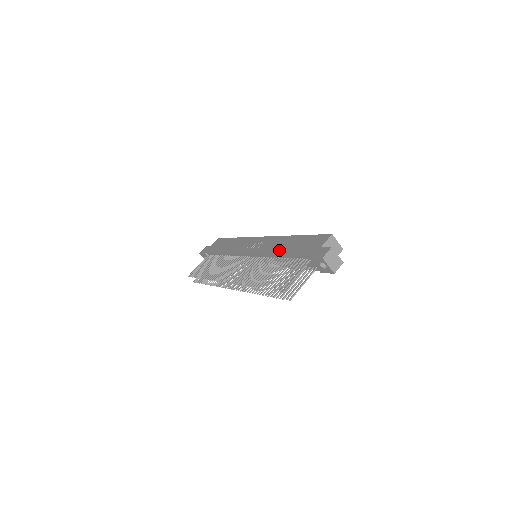
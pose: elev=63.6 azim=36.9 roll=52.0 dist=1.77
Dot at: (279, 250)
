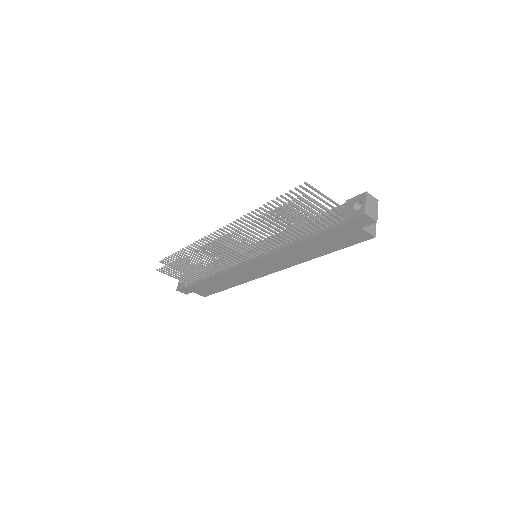
Dot at: occluded
